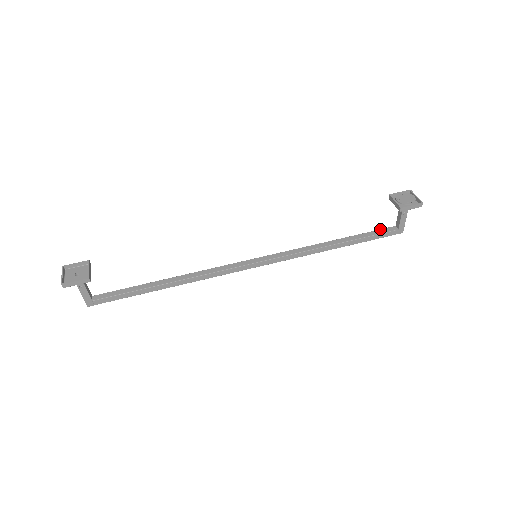
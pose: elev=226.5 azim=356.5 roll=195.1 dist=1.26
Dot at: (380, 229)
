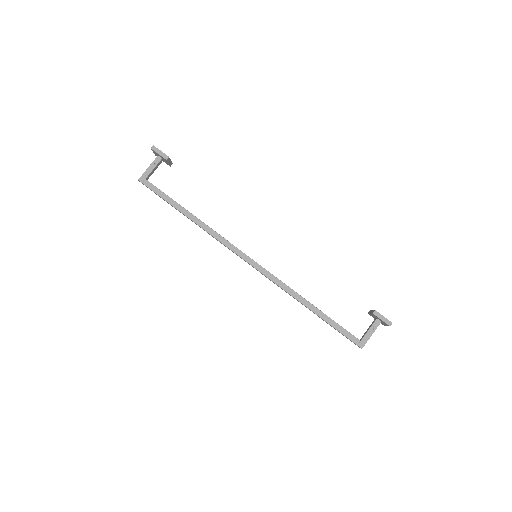
Dot at: (347, 331)
